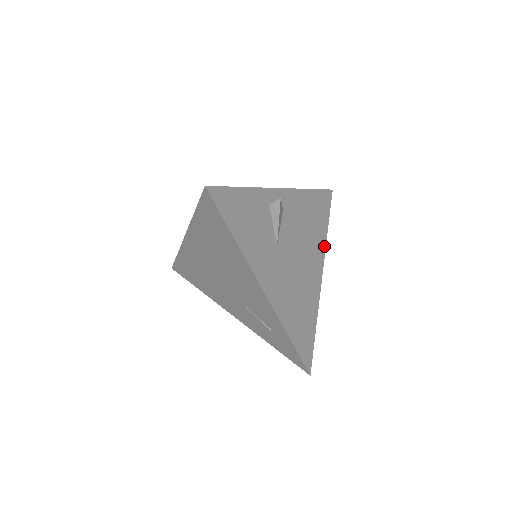
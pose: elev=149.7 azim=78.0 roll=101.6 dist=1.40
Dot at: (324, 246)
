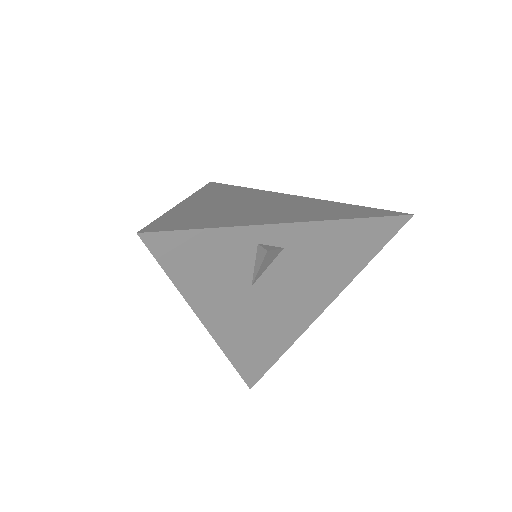
Dot at: (348, 281)
